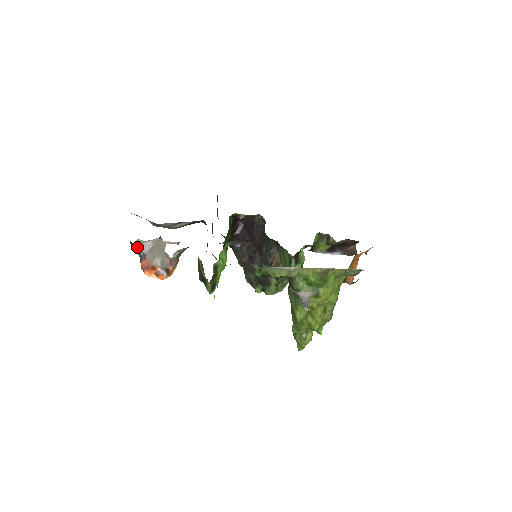
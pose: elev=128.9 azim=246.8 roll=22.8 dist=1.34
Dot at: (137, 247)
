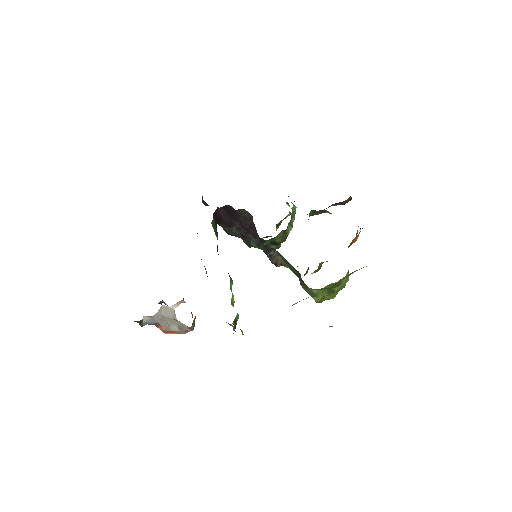
Dot at: (147, 322)
